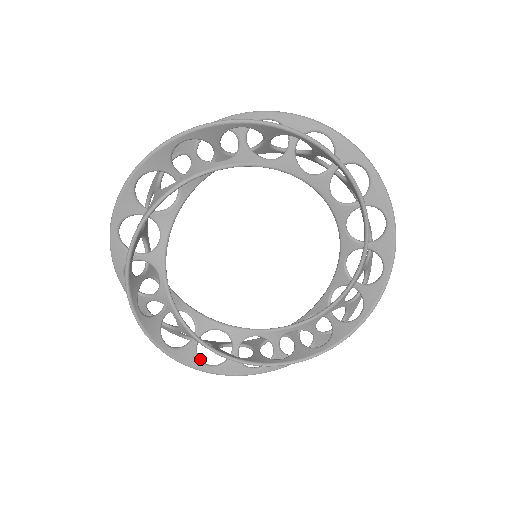
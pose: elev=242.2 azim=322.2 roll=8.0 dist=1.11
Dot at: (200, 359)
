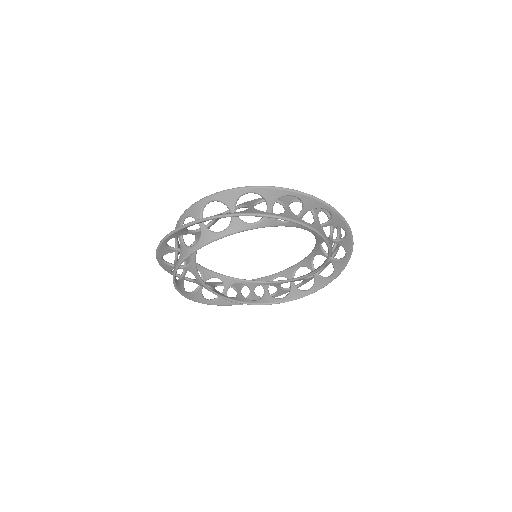
Dot at: occluded
